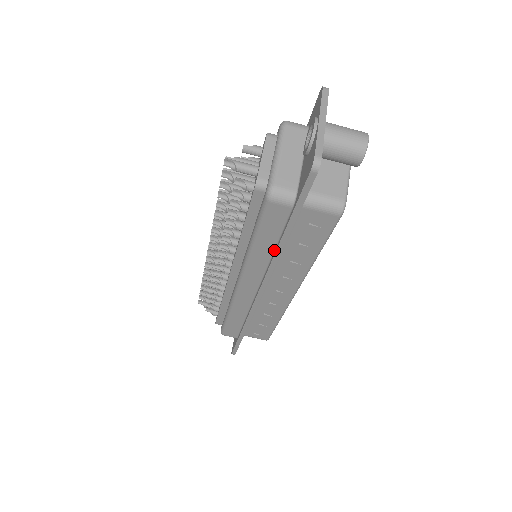
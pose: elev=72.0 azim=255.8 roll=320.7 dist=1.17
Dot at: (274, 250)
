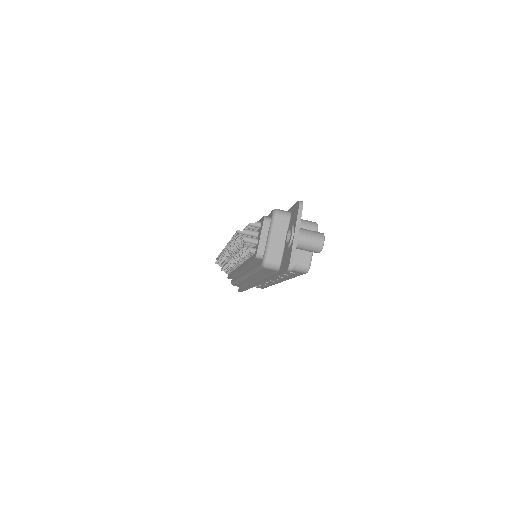
Dot at: (267, 276)
